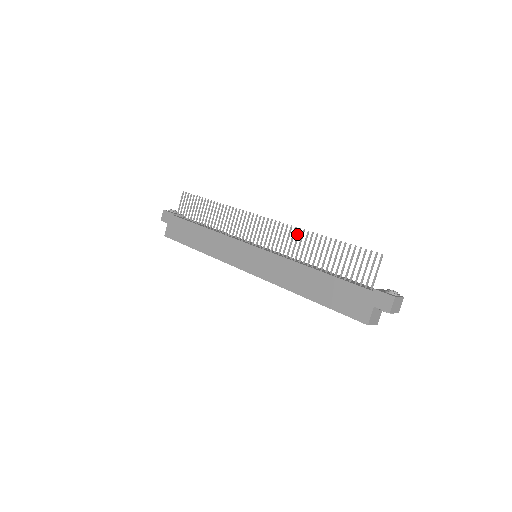
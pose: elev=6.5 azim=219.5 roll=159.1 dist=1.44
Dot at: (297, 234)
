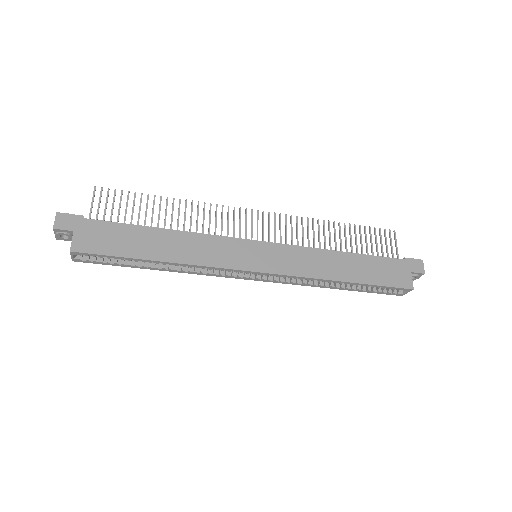
Dot at: (307, 223)
